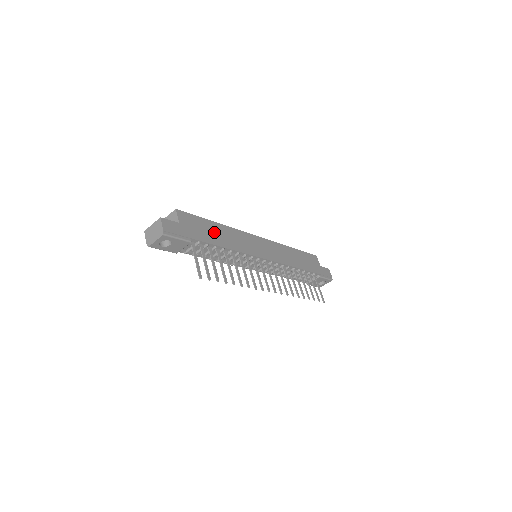
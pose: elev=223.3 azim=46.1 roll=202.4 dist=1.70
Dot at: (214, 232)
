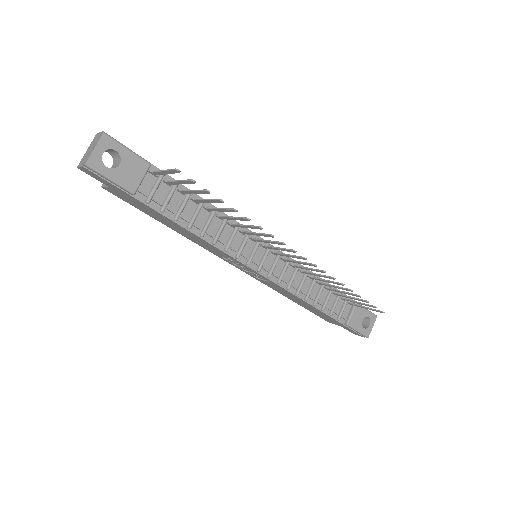
Dot at: occluded
